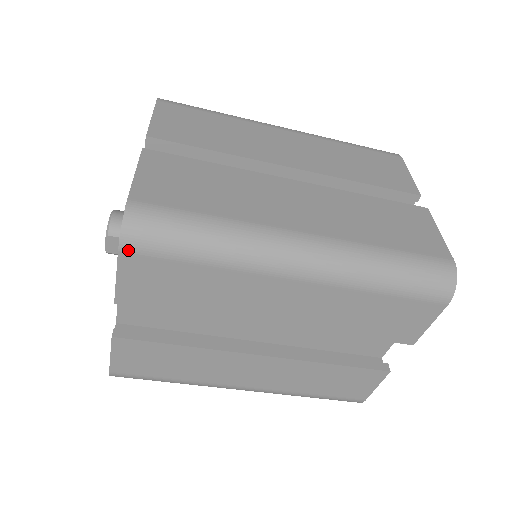
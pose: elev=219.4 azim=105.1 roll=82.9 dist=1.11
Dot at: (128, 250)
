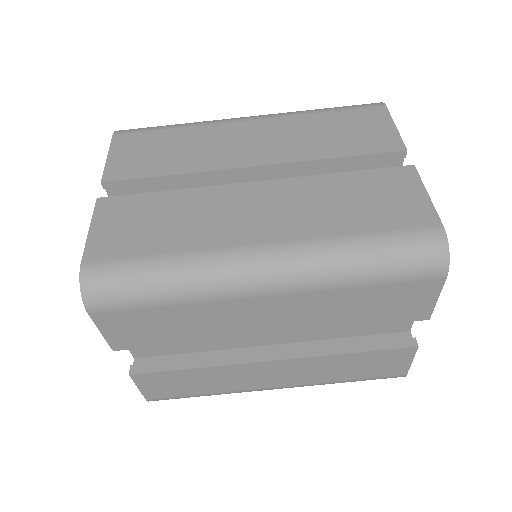
Dot at: (95, 310)
